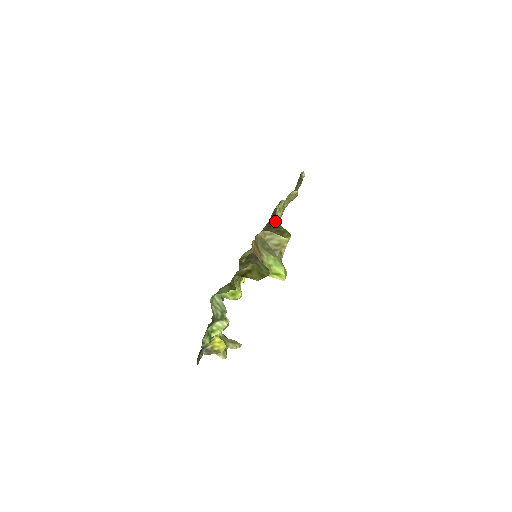
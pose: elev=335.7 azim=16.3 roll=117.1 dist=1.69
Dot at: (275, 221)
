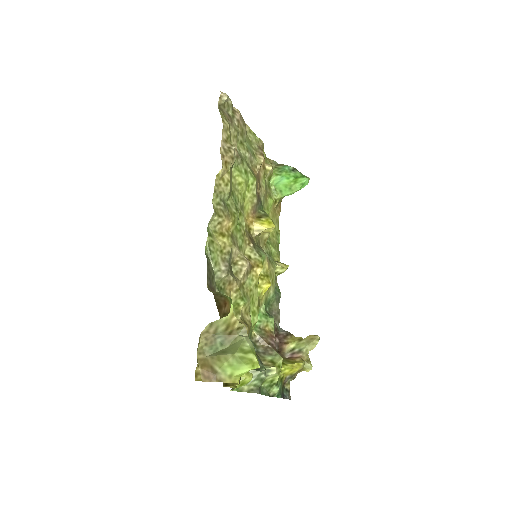
Dot at: (232, 224)
